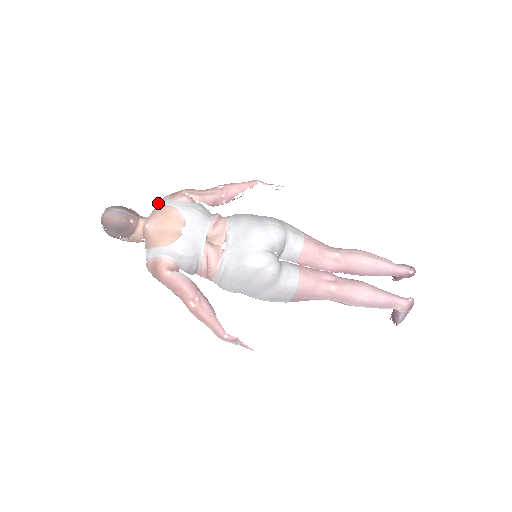
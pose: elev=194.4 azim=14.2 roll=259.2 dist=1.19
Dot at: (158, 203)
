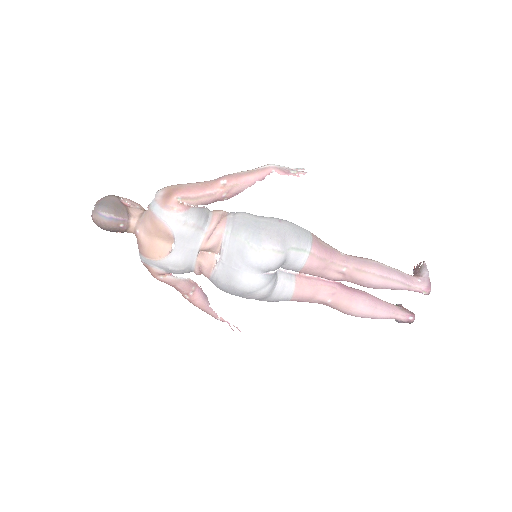
Dot at: (149, 204)
